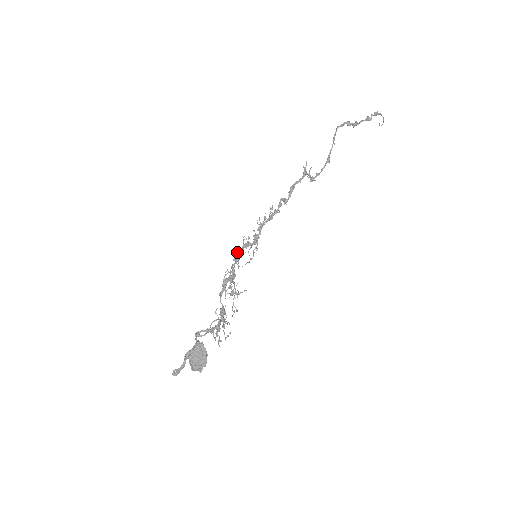
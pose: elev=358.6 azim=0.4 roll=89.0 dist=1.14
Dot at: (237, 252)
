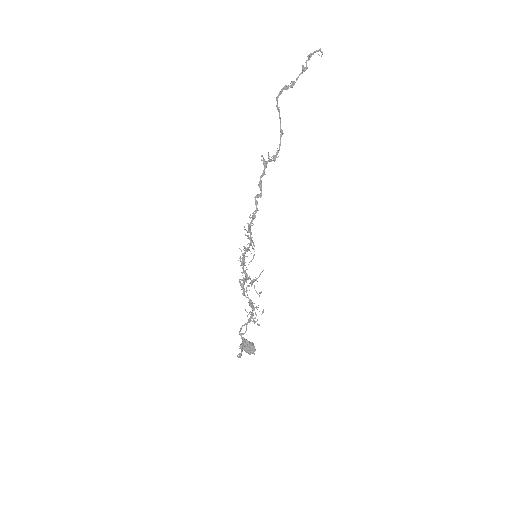
Dot at: (240, 260)
